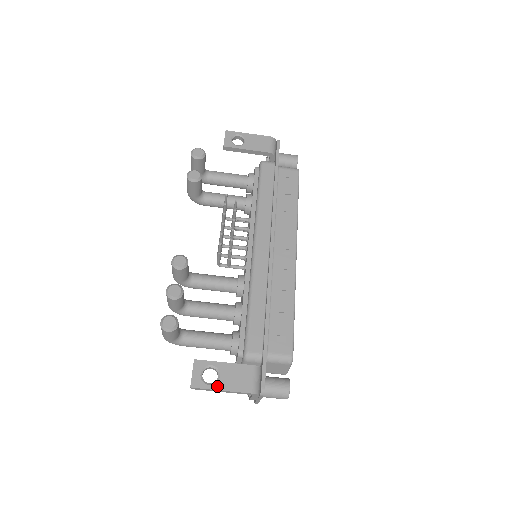
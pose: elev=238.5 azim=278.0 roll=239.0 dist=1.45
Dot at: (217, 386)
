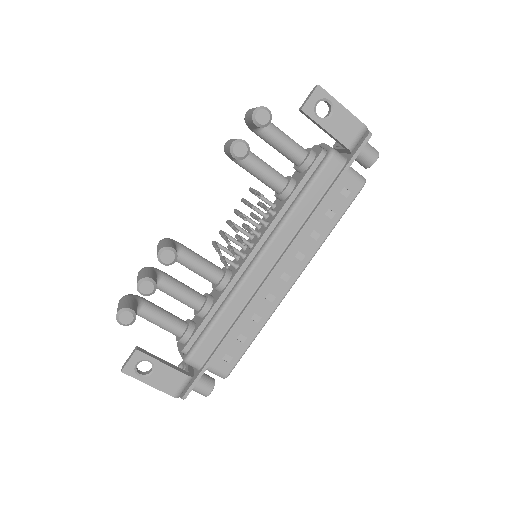
Dot at: (146, 380)
